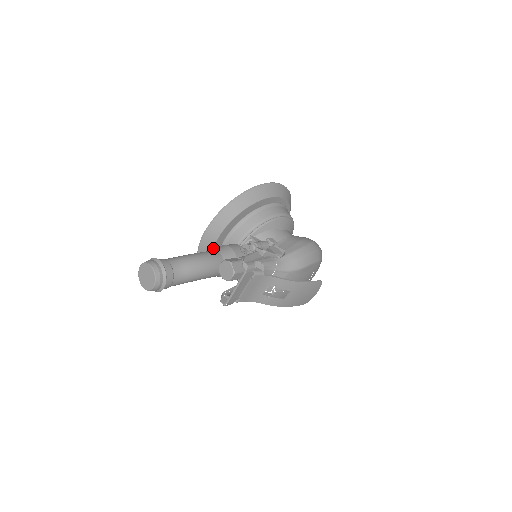
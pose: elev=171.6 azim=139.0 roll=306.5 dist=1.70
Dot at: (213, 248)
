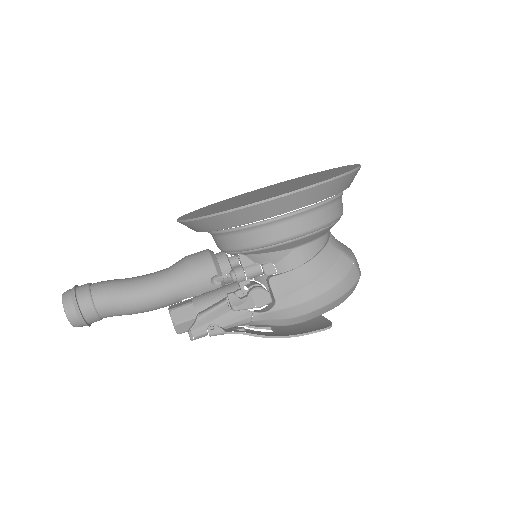
Dot at: occluded
